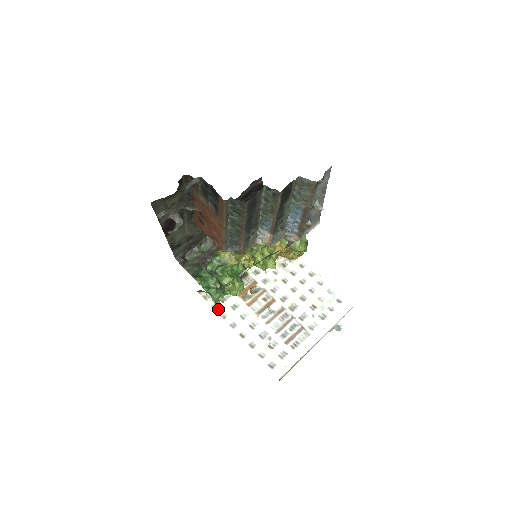
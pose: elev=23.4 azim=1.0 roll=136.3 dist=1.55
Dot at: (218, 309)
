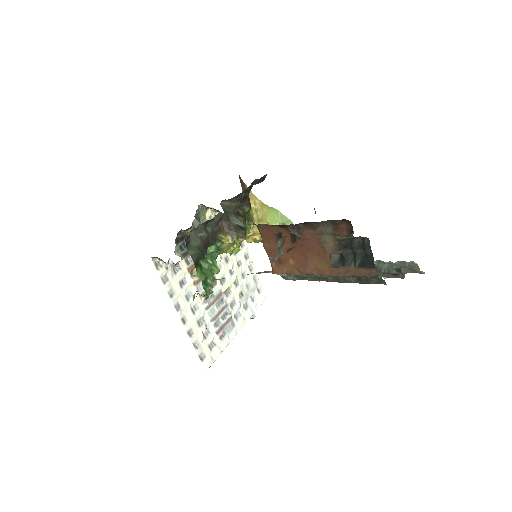
Dot at: (167, 284)
